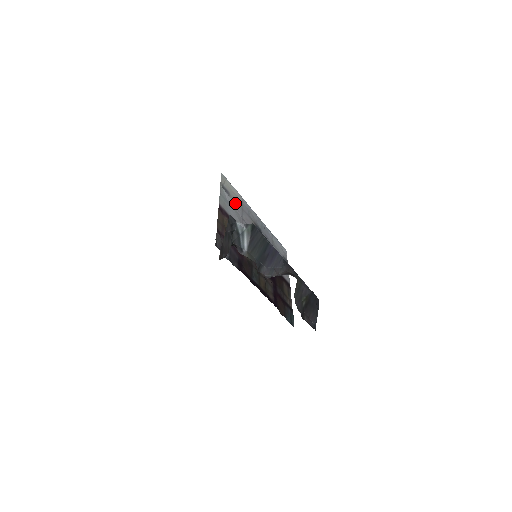
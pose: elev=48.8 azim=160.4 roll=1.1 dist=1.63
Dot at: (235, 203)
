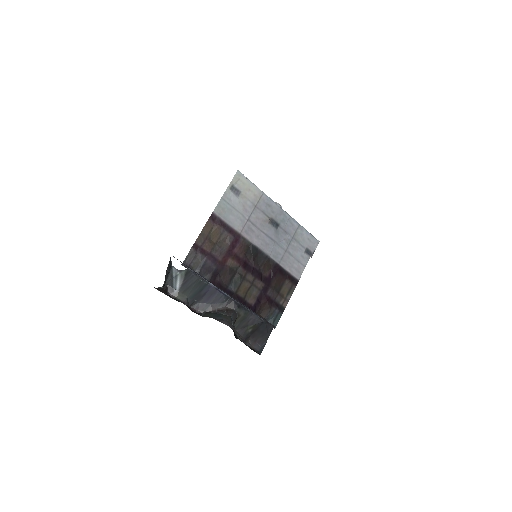
Dot at: (245, 203)
